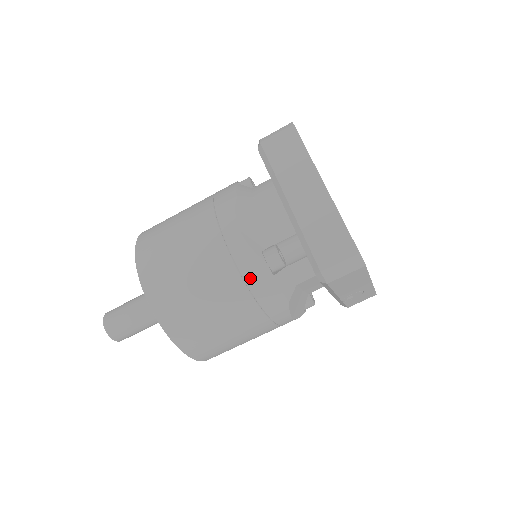
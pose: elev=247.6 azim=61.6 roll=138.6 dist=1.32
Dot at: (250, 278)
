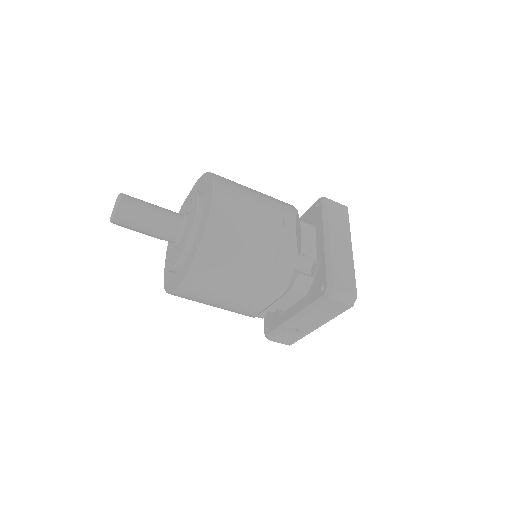
Dot at: (283, 259)
